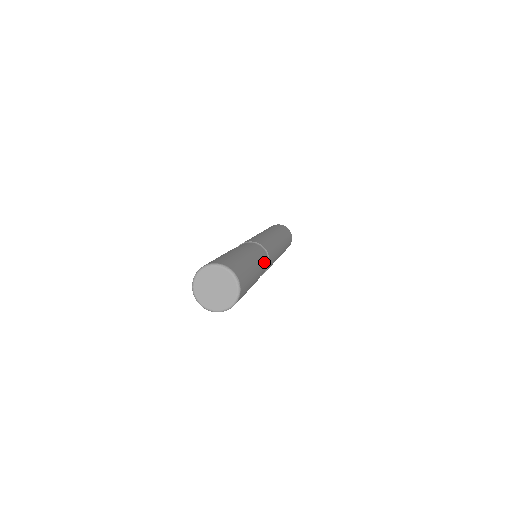
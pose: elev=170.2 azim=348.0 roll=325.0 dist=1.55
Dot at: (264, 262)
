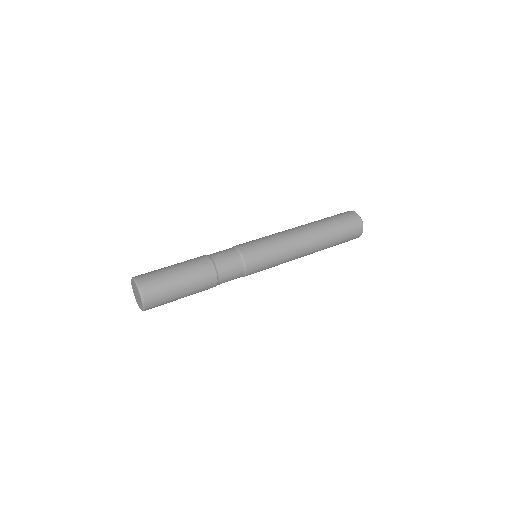
Dot at: (227, 265)
